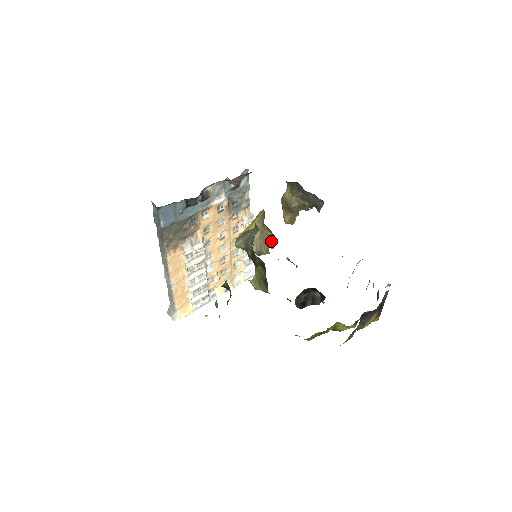
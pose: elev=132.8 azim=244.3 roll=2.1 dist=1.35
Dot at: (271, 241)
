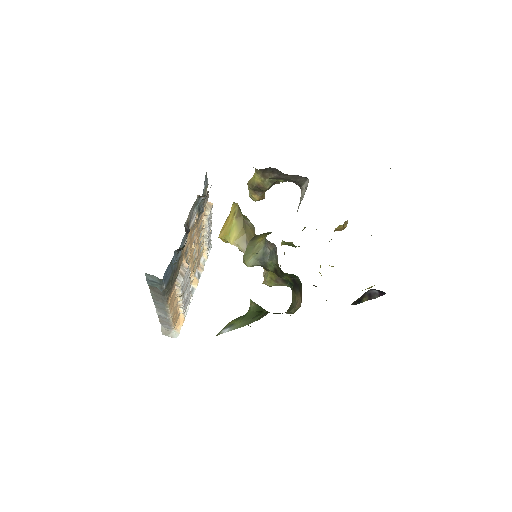
Dot at: (254, 229)
